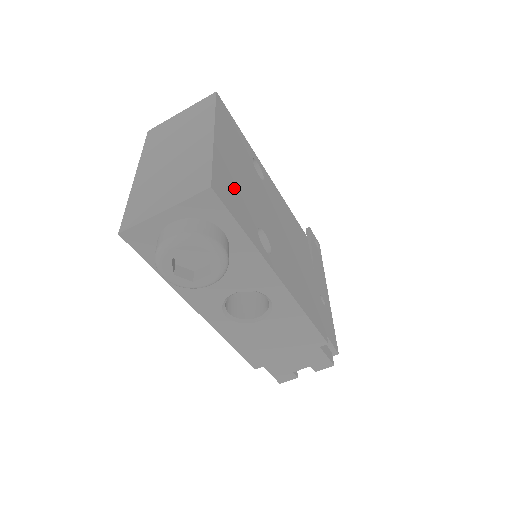
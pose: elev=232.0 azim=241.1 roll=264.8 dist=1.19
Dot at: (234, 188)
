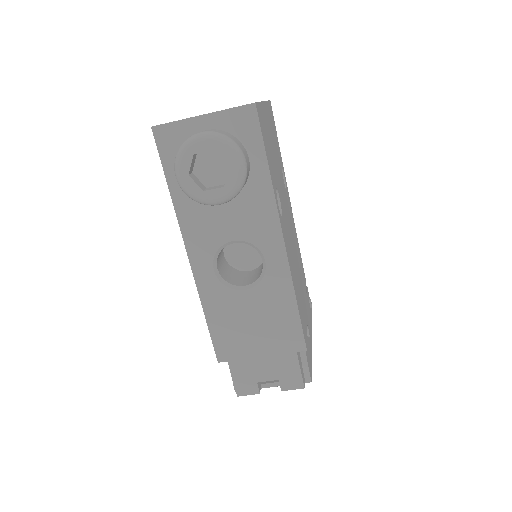
Dot at: (268, 141)
